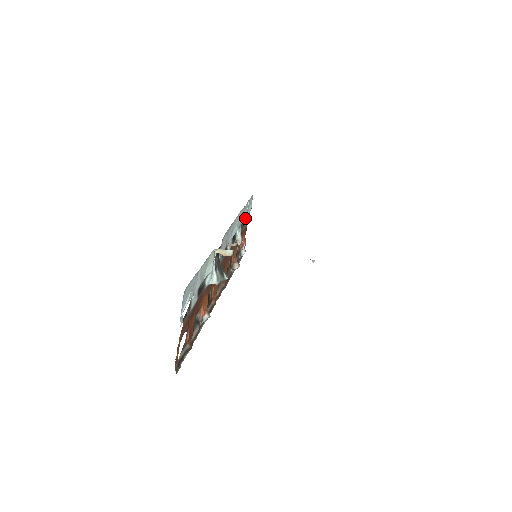
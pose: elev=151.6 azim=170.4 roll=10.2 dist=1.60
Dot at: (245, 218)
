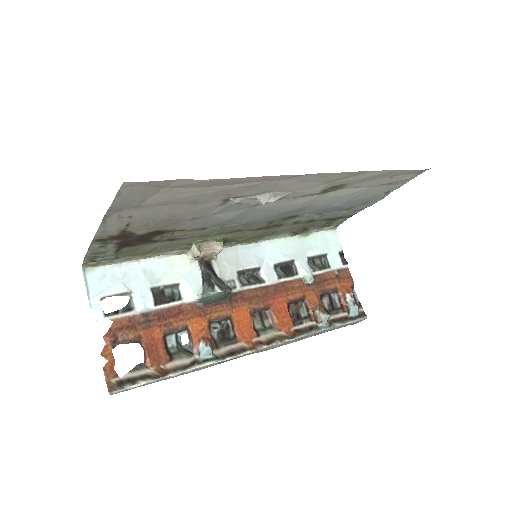
Dot at: (328, 258)
